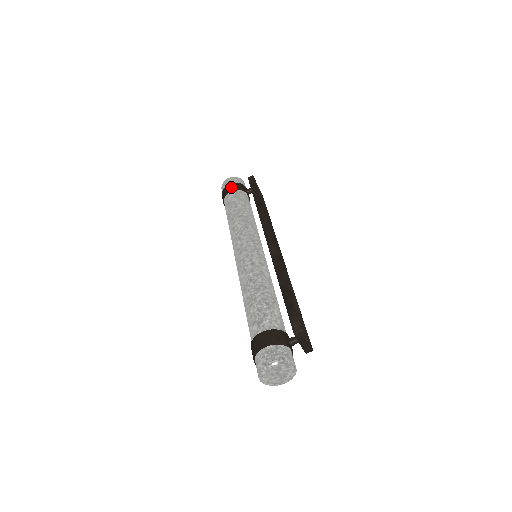
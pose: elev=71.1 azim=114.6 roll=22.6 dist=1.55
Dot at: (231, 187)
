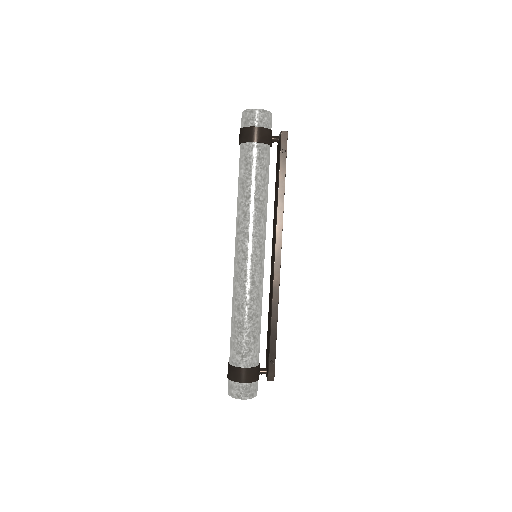
Dot at: (258, 136)
